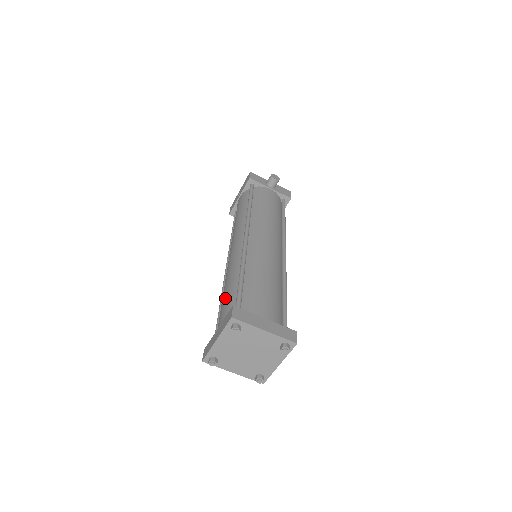
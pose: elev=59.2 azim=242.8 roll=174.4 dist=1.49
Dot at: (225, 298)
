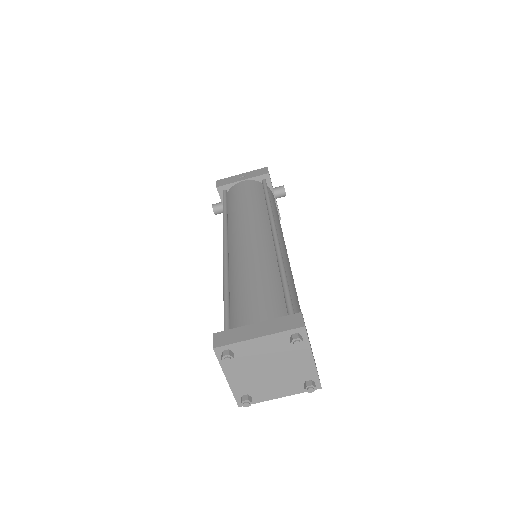
Dot at: (259, 289)
